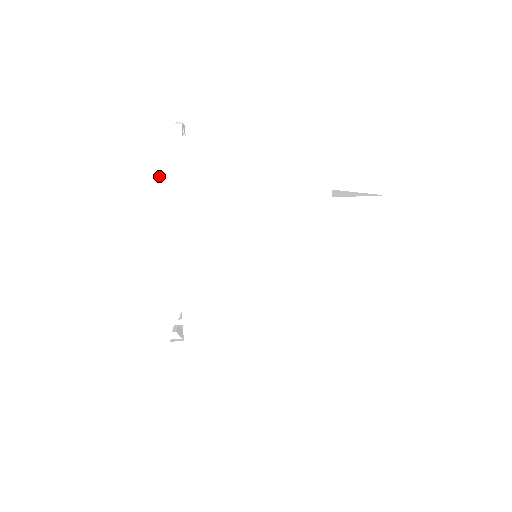
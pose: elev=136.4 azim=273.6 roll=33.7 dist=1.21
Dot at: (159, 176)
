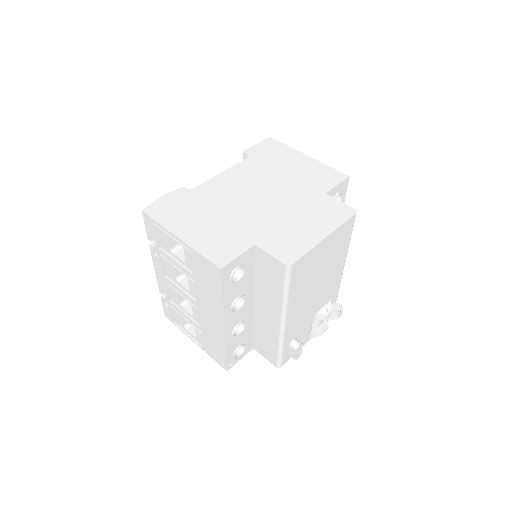
Dot at: (258, 146)
